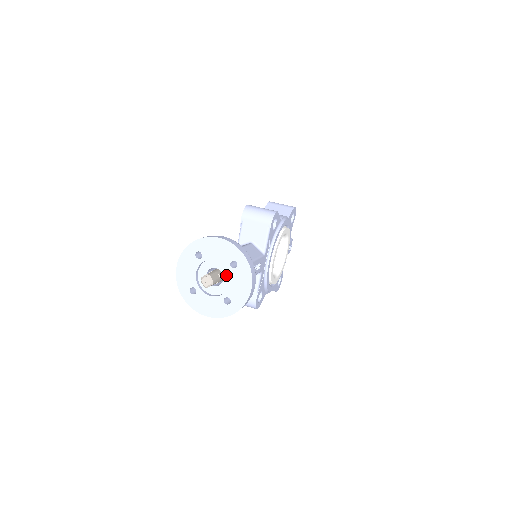
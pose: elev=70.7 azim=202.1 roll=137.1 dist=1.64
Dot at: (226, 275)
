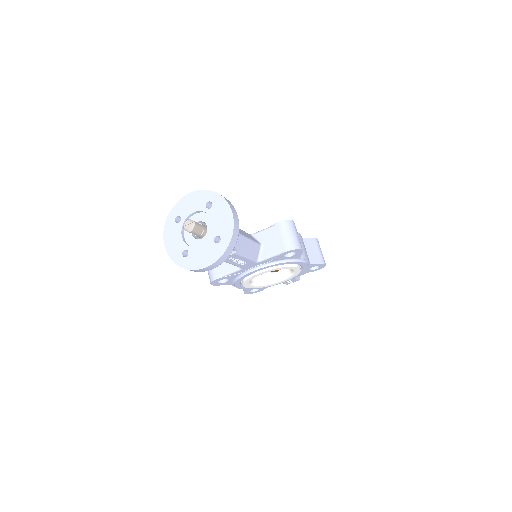
Dot at: (206, 239)
